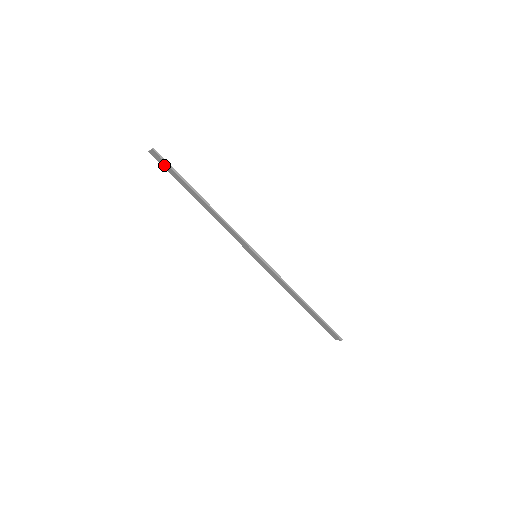
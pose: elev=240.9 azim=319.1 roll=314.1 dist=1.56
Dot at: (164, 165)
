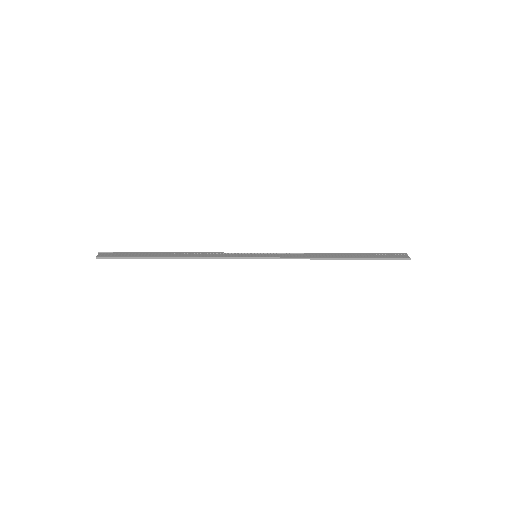
Dot at: occluded
